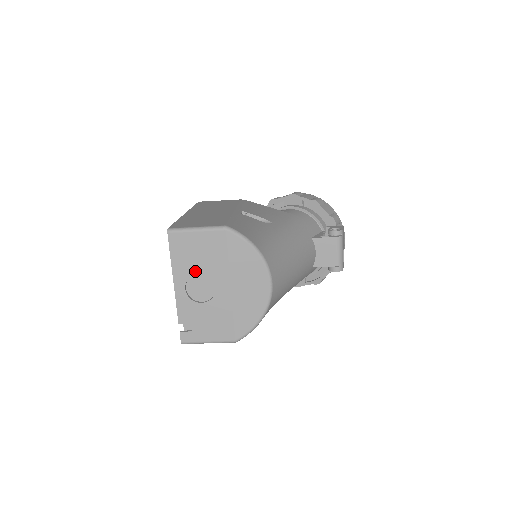
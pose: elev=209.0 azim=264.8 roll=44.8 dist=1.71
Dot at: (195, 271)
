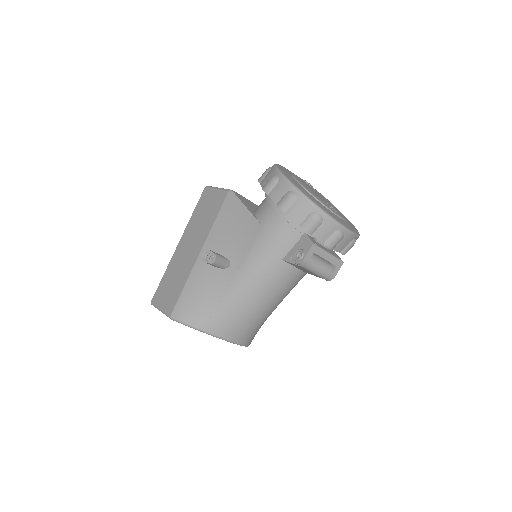
Dot at: occluded
